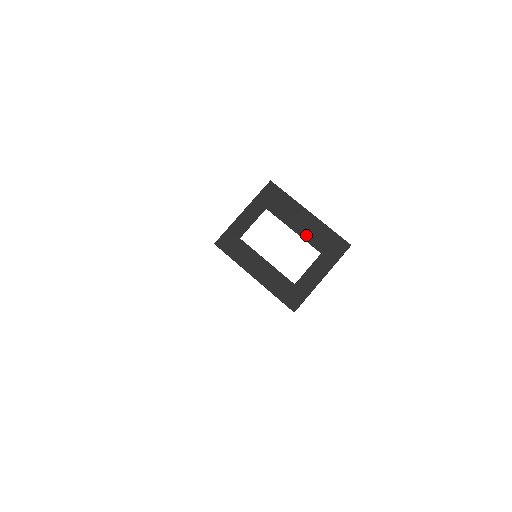
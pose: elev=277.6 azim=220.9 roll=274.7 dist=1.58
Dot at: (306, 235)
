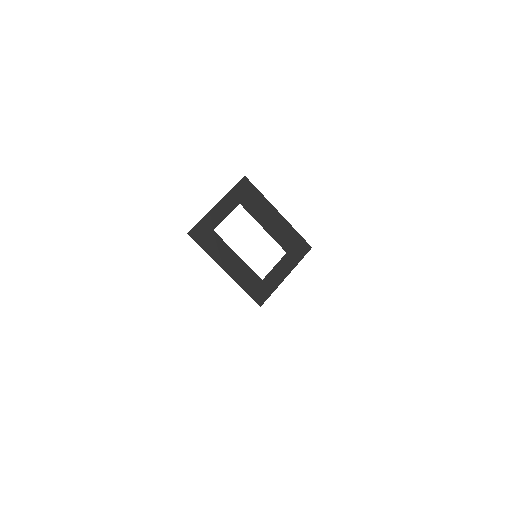
Dot at: (275, 234)
